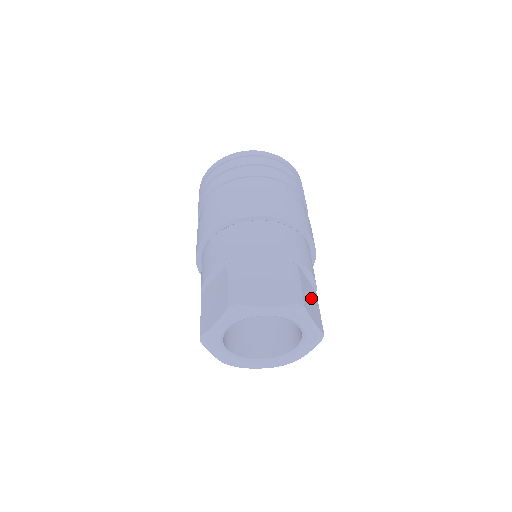
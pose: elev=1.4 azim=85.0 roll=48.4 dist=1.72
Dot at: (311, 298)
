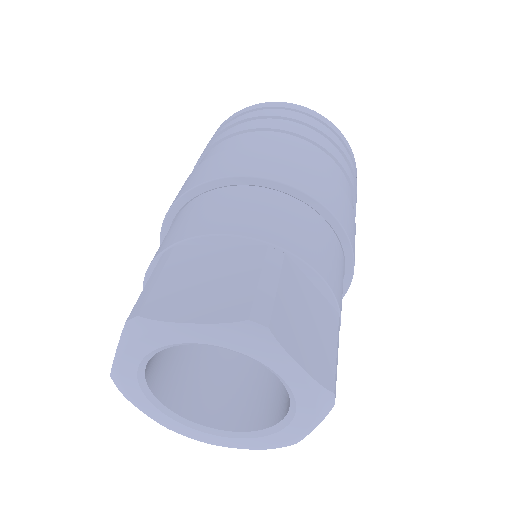
Dot at: occluded
